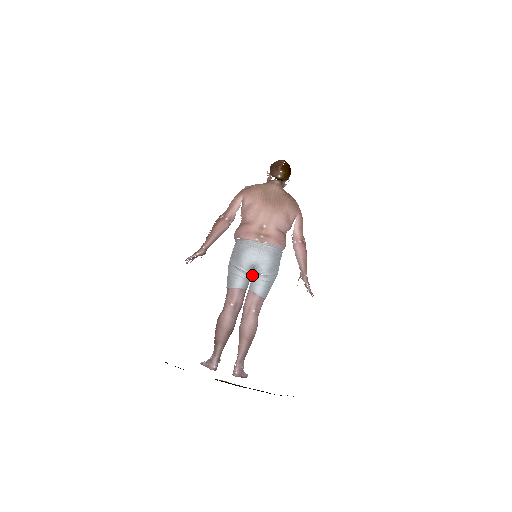
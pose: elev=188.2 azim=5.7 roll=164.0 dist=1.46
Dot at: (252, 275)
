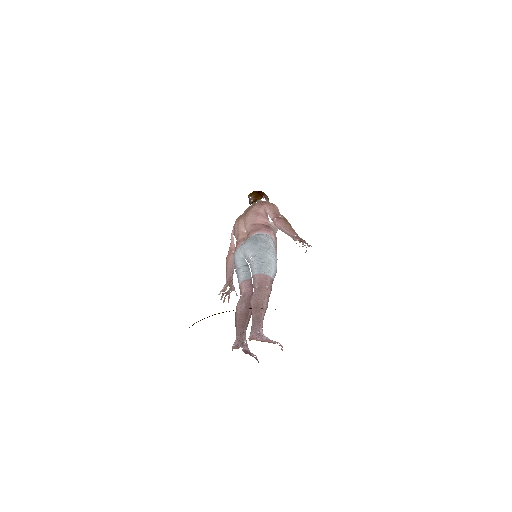
Dot at: (250, 267)
